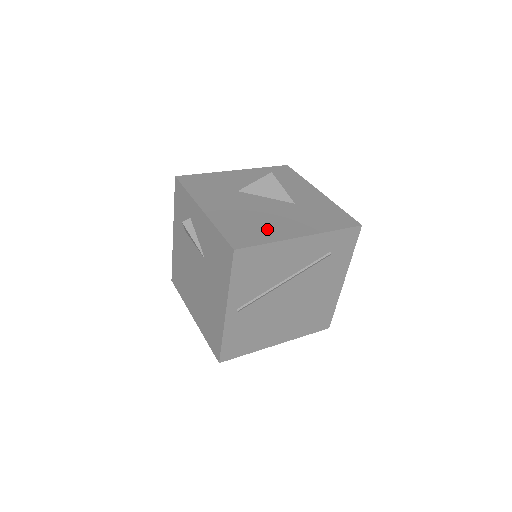
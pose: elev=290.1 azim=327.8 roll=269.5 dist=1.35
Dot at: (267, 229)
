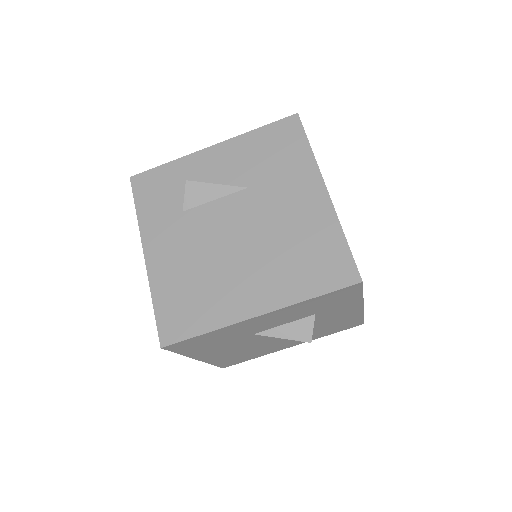
Dot at: occluded
